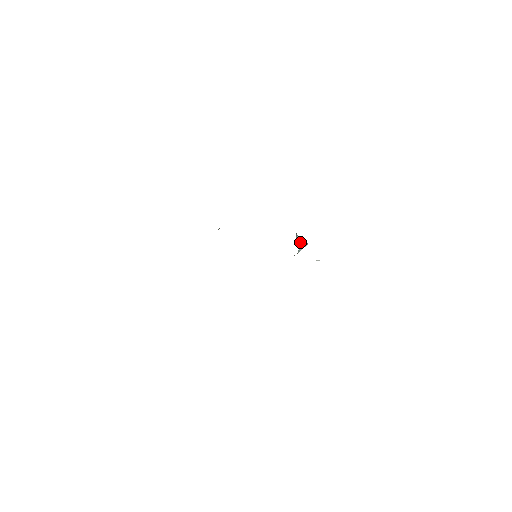
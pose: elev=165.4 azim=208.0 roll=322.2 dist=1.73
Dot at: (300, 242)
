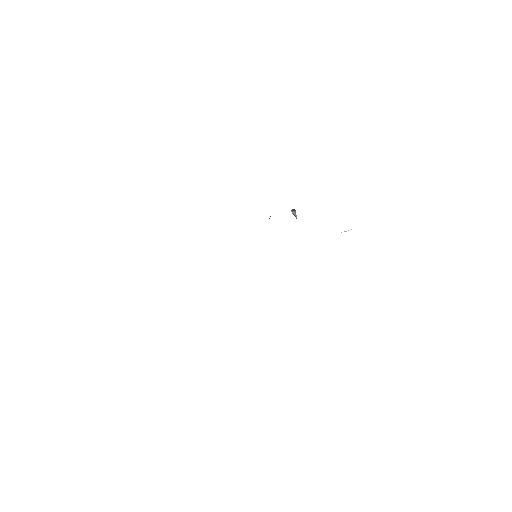
Dot at: (294, 214)
